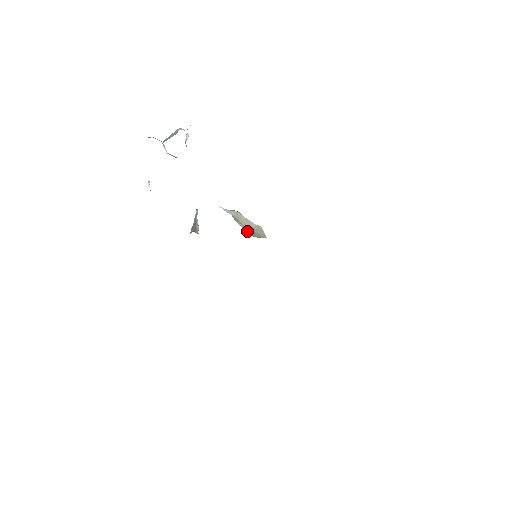
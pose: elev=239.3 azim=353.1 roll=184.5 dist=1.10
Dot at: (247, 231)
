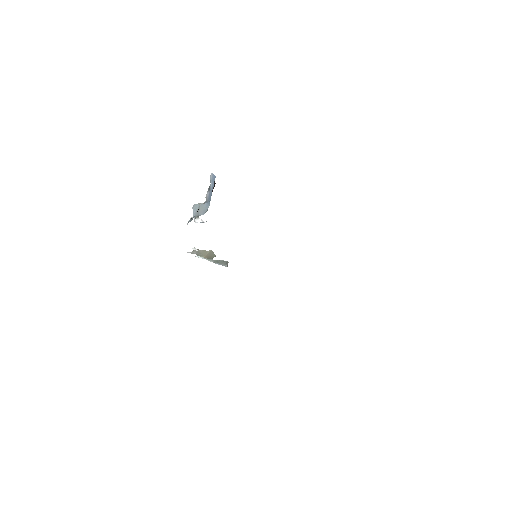
Dot at: occluded
